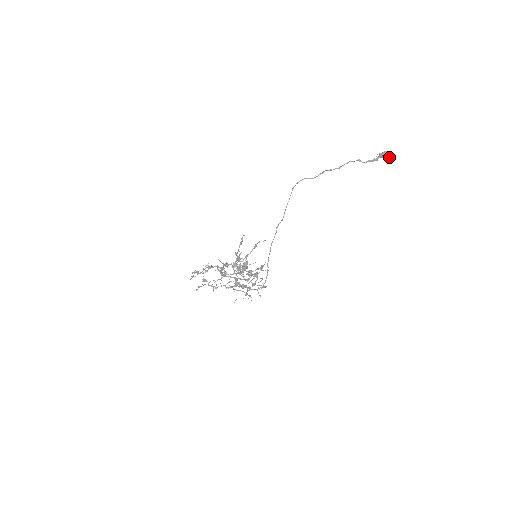
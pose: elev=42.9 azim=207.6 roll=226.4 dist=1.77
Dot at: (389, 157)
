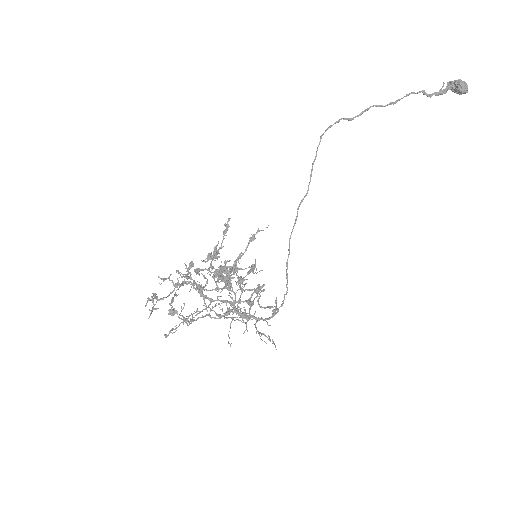
Dot at: (466, 90)
